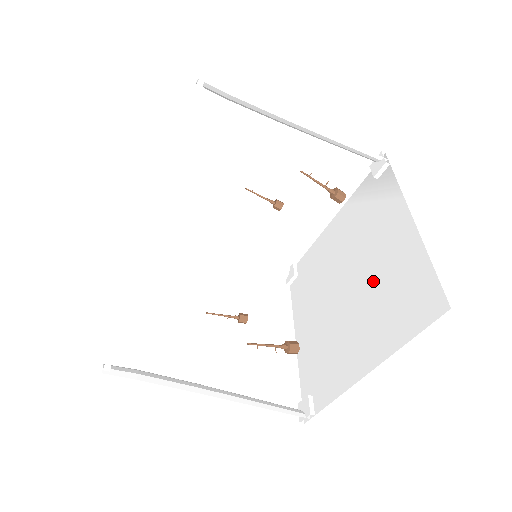
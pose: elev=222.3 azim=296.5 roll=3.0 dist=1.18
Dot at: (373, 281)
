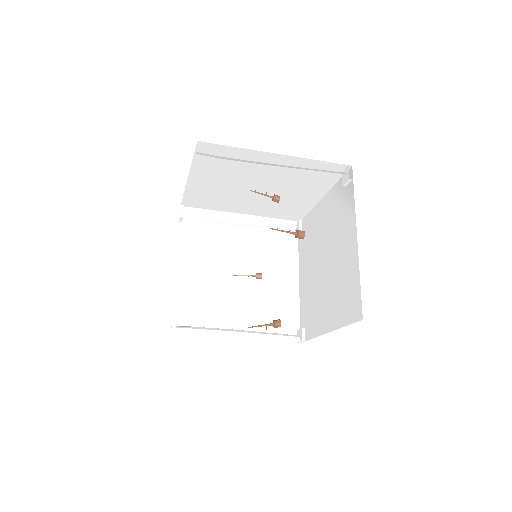
Dot at: (336, 271)
